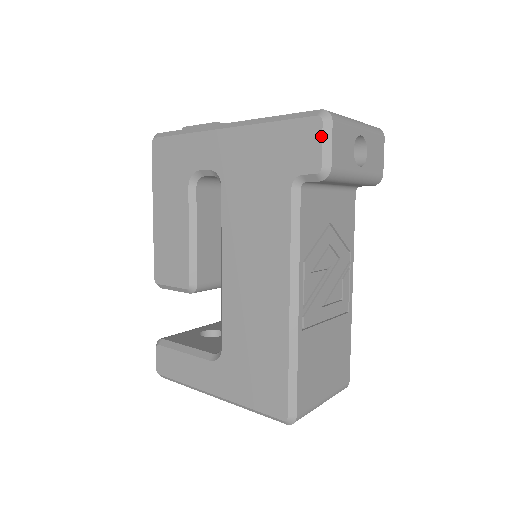
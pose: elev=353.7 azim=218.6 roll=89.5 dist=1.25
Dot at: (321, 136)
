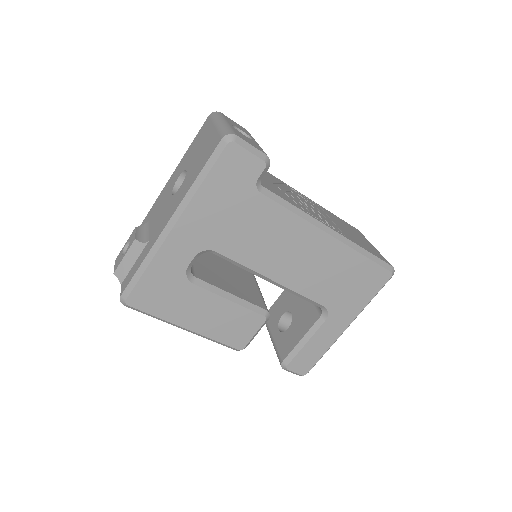
Dot at: (244, 149)
